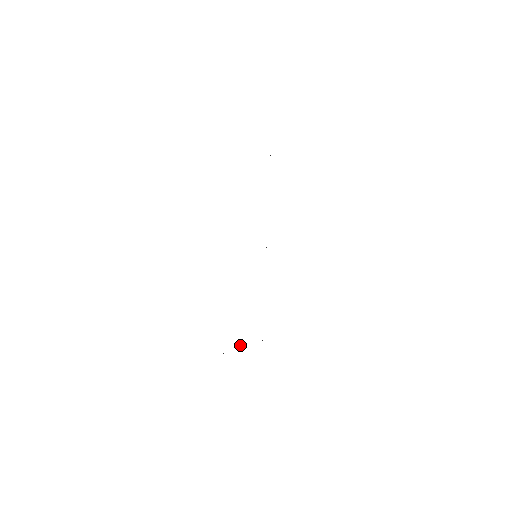
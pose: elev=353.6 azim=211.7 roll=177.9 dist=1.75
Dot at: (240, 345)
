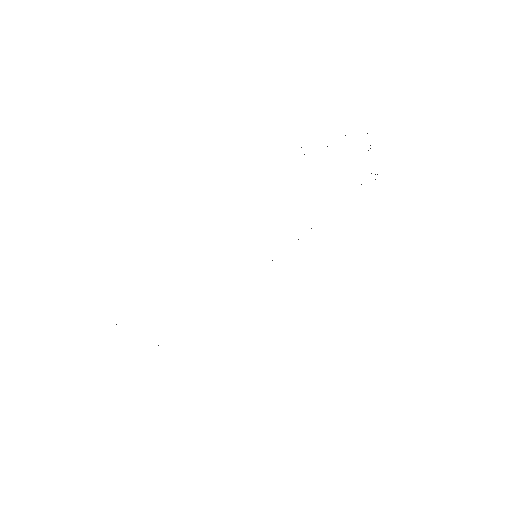
Dot at: occluded
